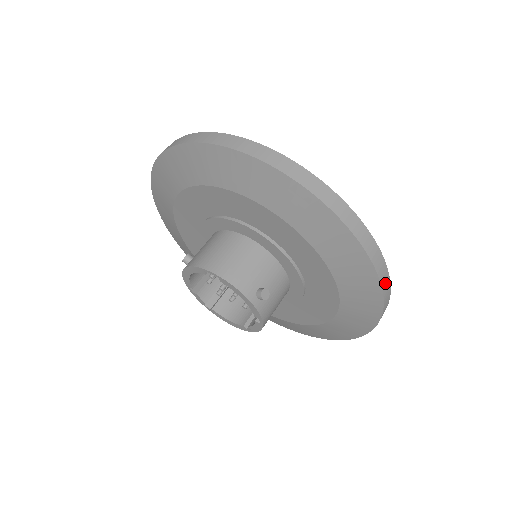
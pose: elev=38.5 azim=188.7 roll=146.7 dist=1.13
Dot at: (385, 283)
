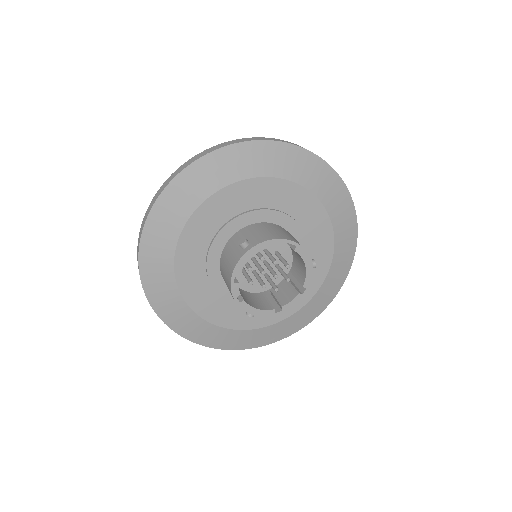
Dot at: occluded
